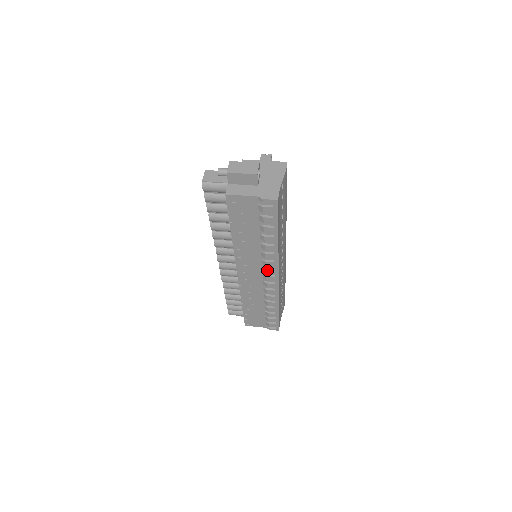
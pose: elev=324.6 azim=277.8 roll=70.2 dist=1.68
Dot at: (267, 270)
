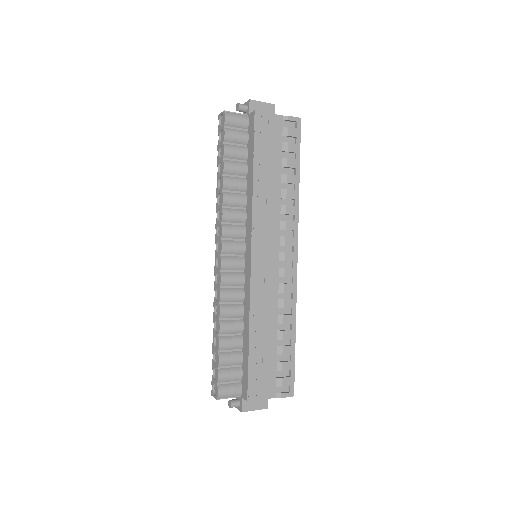
Dot at: (286, 238)
